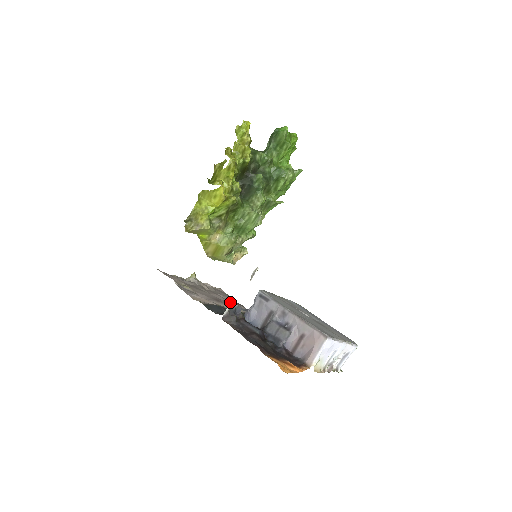
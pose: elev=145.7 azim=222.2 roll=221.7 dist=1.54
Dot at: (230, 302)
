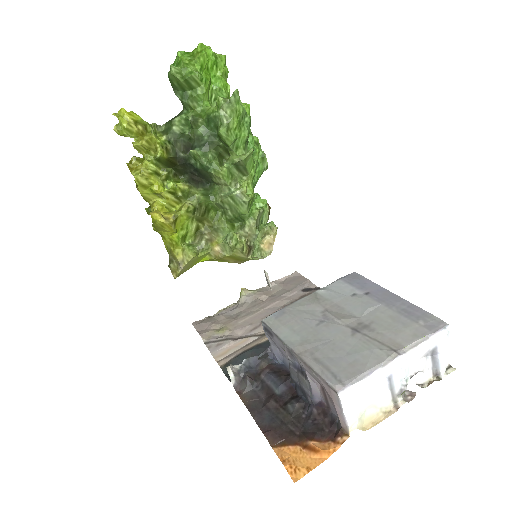
Dot at: (227, 368)
